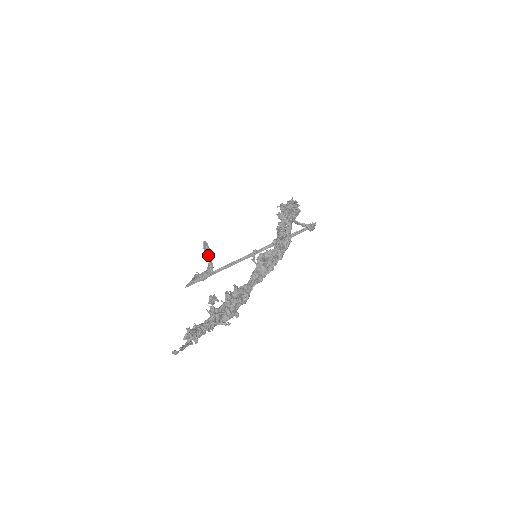
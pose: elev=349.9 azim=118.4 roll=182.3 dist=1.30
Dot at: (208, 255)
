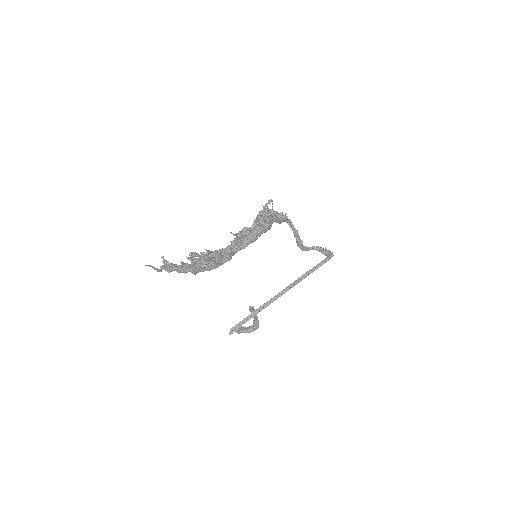
Dot at: occluded
